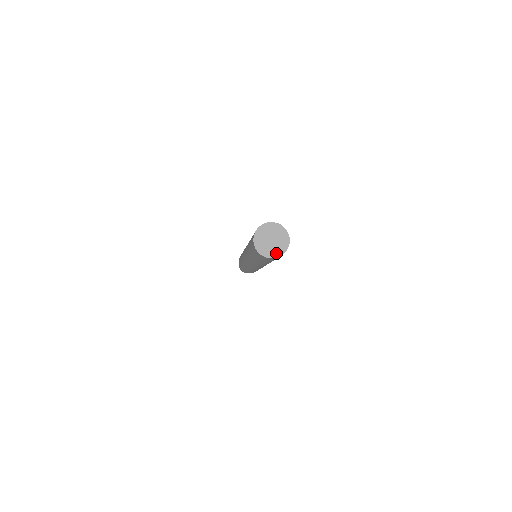
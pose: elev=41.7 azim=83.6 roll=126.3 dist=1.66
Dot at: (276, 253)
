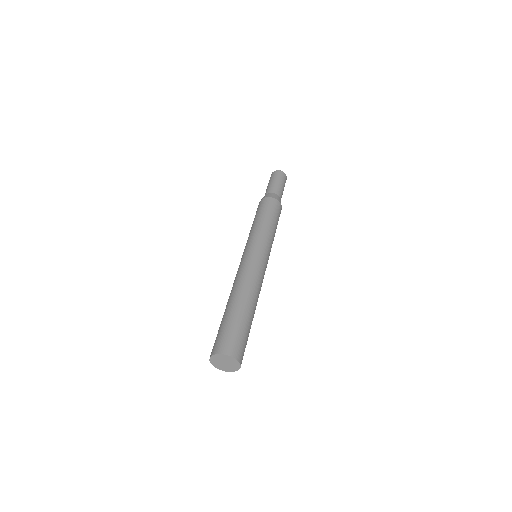
Dot at: (235, 369)
